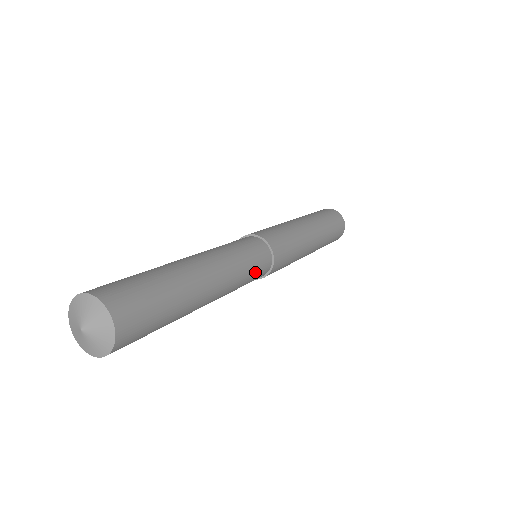
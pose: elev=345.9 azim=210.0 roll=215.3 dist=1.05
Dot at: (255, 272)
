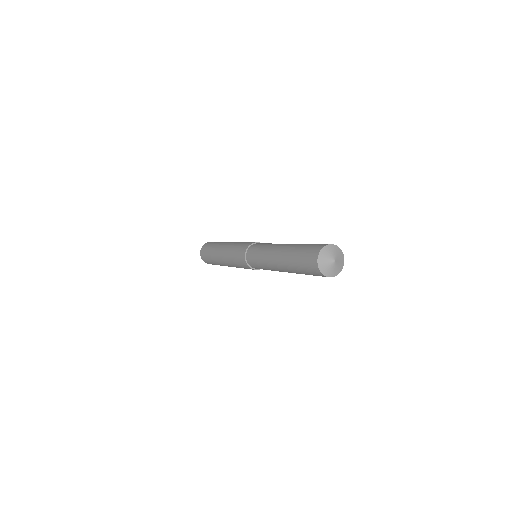
Dot at: occluded
